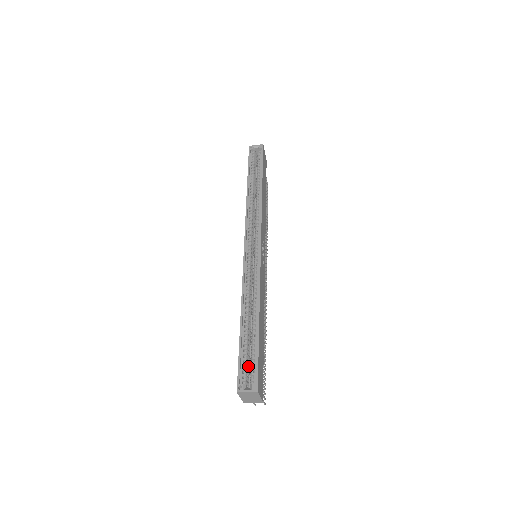
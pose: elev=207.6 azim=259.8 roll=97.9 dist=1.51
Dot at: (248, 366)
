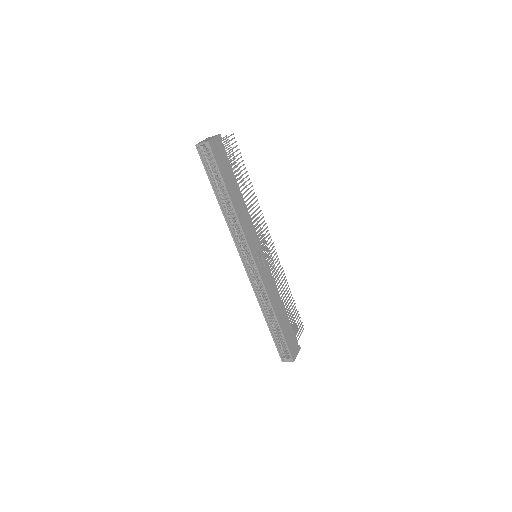
Dot at: occluded
